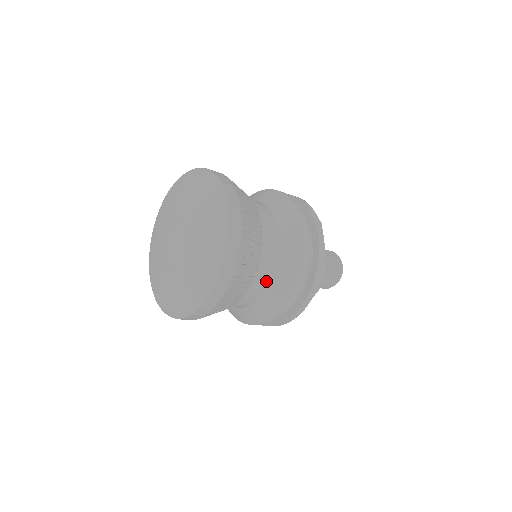
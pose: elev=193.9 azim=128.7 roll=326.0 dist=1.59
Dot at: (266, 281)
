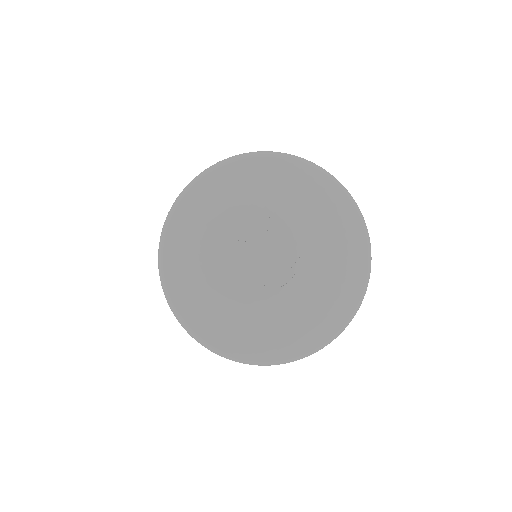
Dot at: occluded
